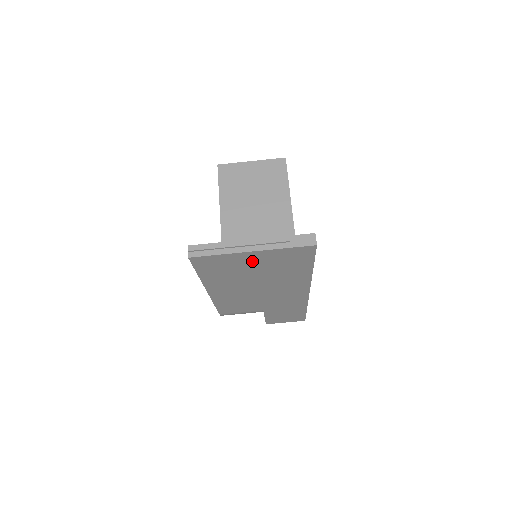
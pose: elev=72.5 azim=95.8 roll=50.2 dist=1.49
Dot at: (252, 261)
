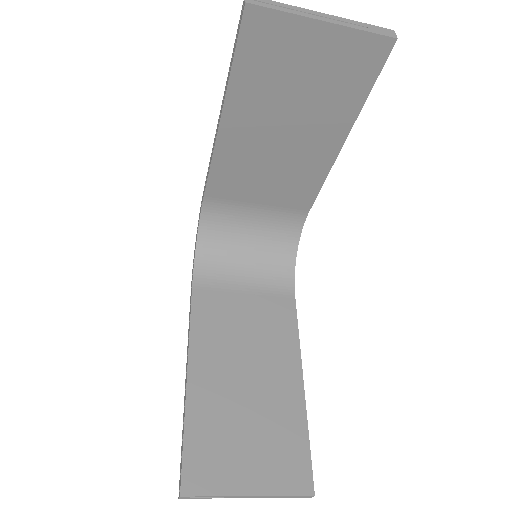
Dot at: occluded
